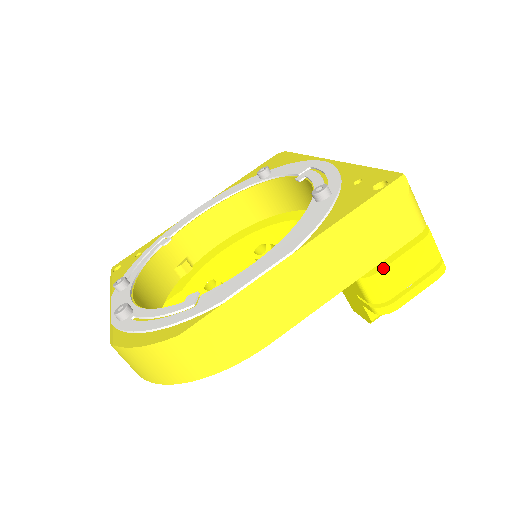
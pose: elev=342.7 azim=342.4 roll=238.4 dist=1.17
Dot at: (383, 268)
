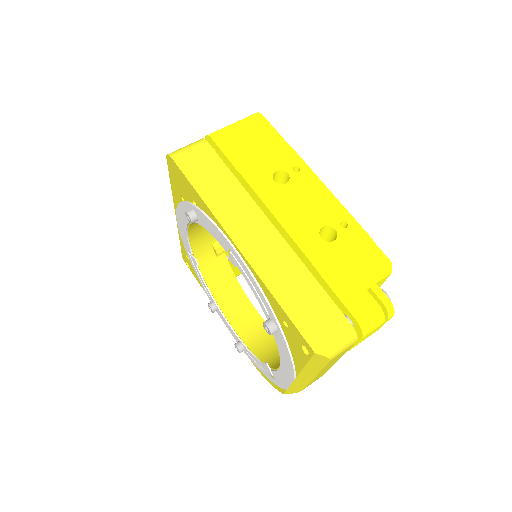
Dot at: occluded
